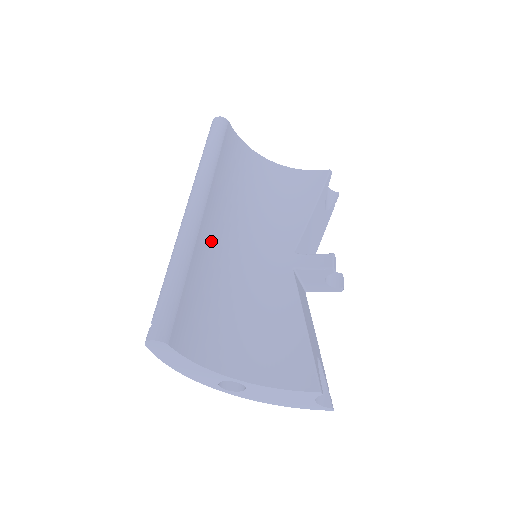
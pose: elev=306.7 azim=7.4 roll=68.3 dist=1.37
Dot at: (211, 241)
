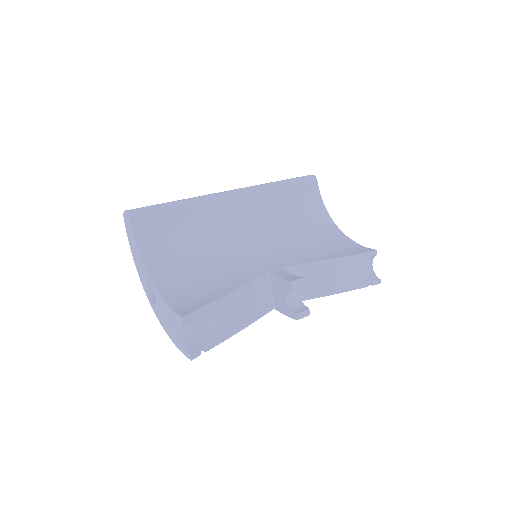
Dot at: (225, 215)
